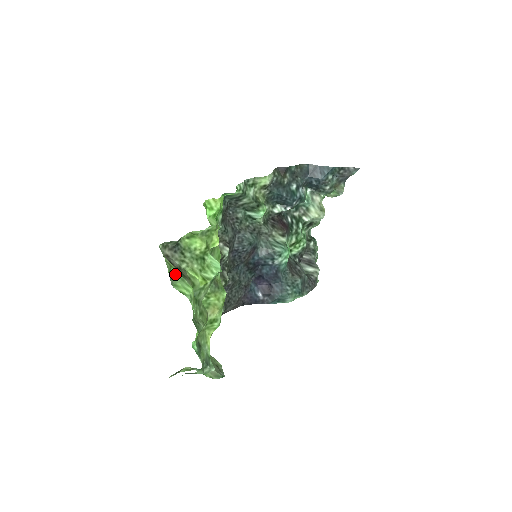
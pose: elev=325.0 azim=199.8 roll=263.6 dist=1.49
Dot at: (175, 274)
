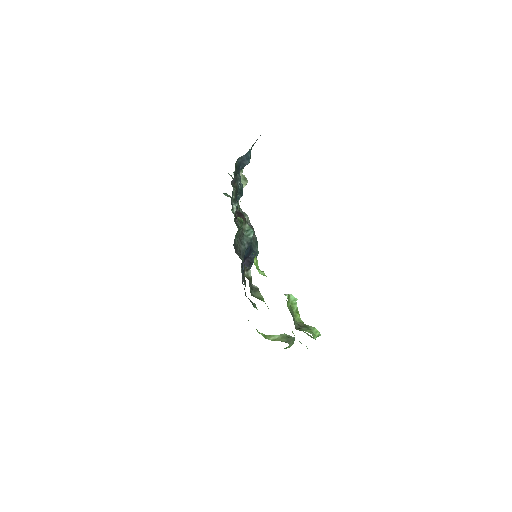
Dot at: occluded
